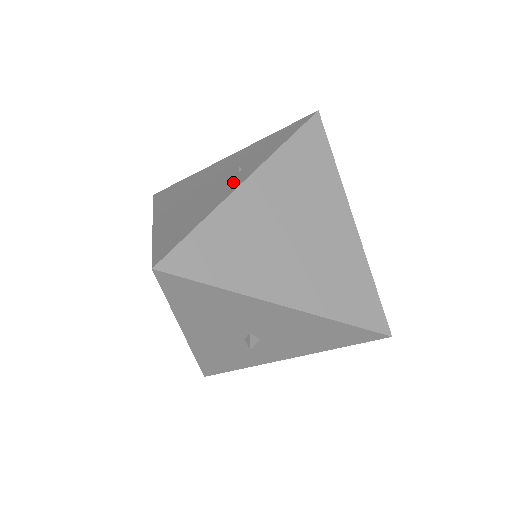
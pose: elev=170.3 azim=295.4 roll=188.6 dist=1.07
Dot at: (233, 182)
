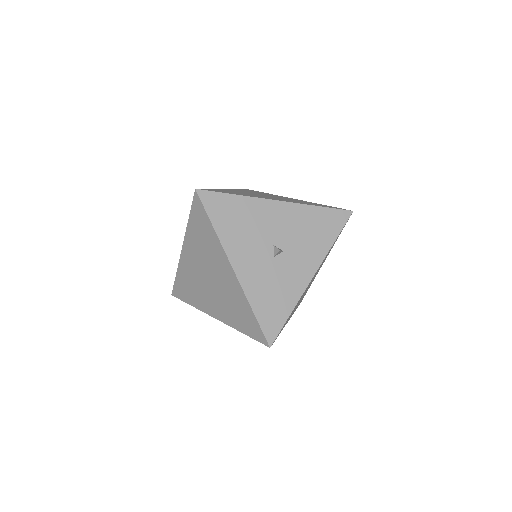
Dot at: occluded
